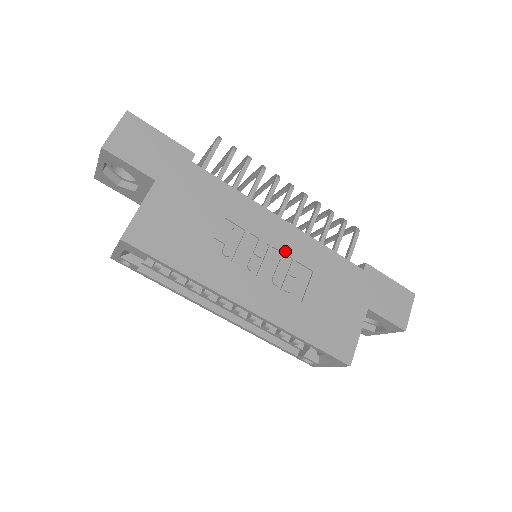
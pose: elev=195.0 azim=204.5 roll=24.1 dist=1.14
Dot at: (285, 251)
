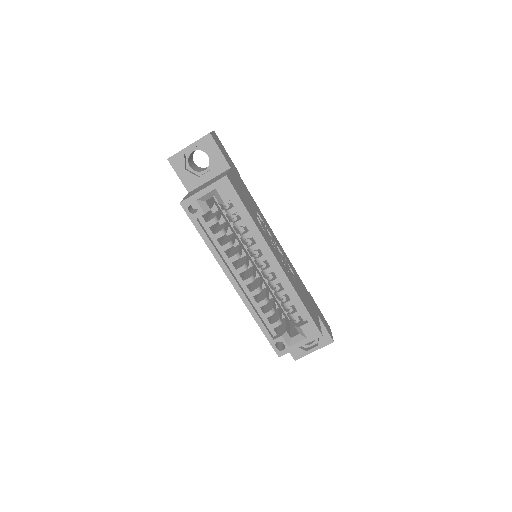
Dot at: (282, 252)
